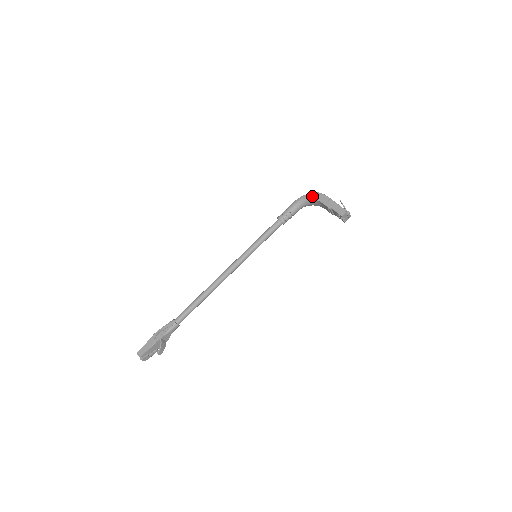
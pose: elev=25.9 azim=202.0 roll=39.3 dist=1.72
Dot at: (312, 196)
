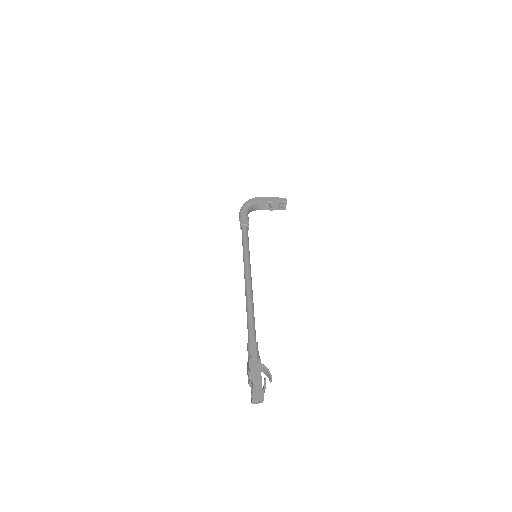
Dot at: (252, 201)
